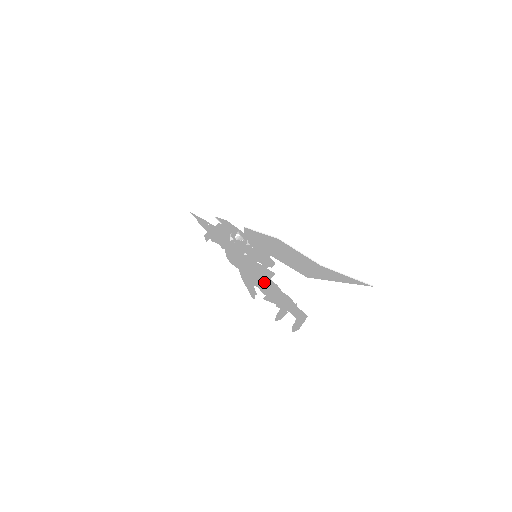
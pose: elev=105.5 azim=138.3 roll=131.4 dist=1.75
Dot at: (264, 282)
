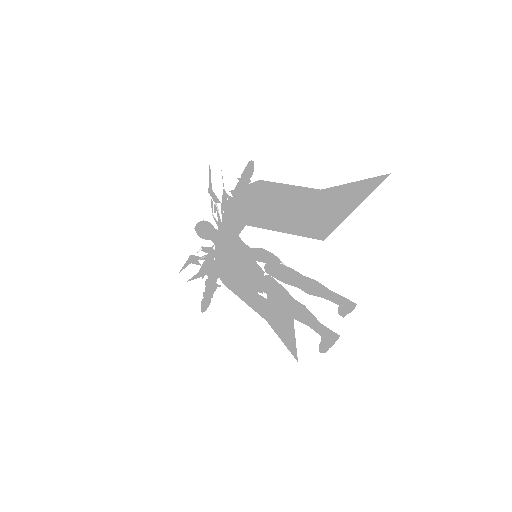
Dot at: (268, 253)
